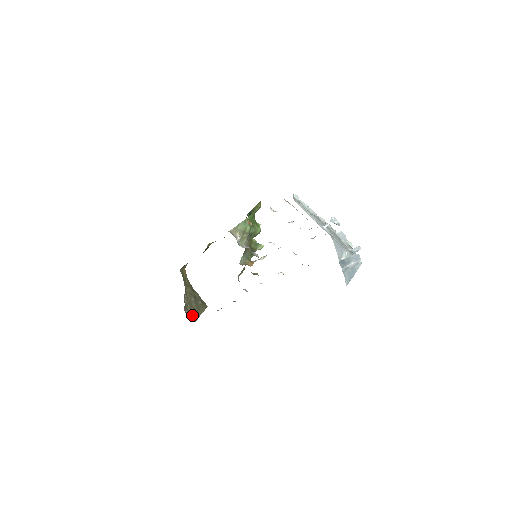
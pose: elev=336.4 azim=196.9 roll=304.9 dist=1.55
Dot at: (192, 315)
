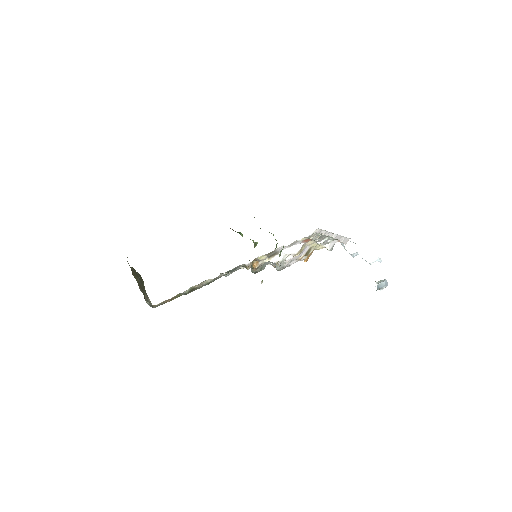
Dot at: (146, 299)
